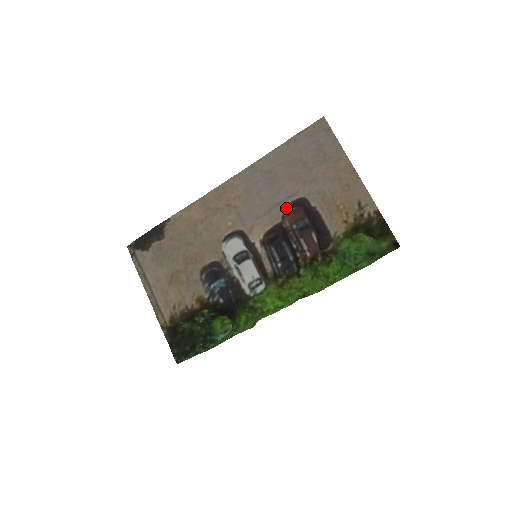
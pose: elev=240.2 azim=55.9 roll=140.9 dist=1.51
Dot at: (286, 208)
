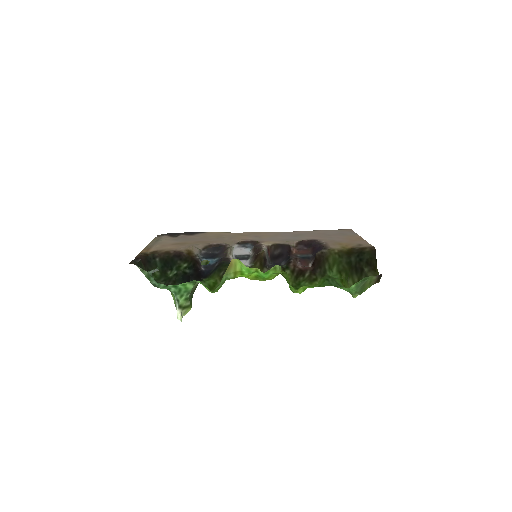
Dot at: (299, 242)
